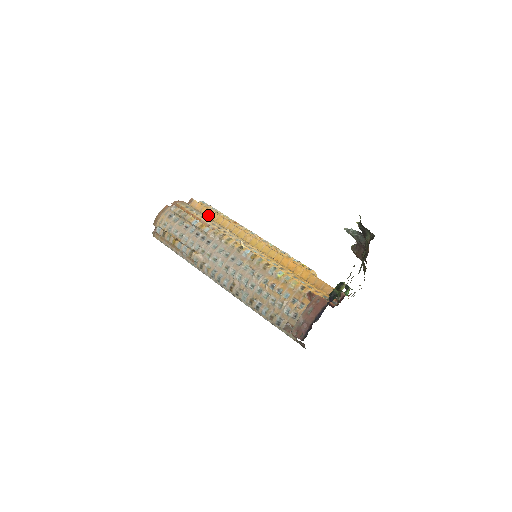
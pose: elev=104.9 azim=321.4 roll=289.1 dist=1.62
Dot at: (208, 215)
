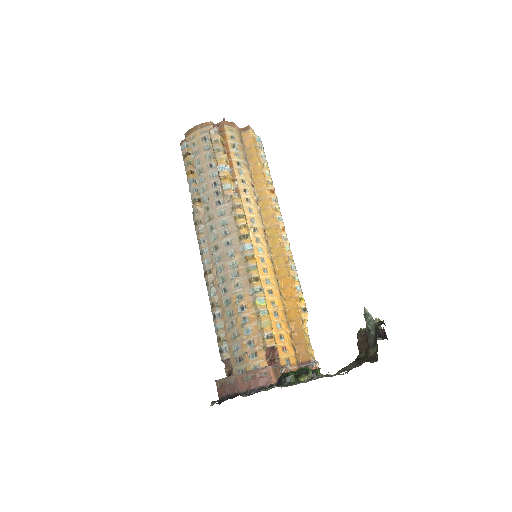
Dot at: (251, 161)
